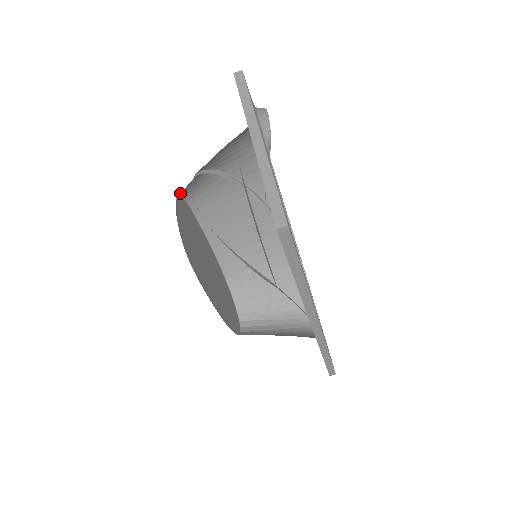
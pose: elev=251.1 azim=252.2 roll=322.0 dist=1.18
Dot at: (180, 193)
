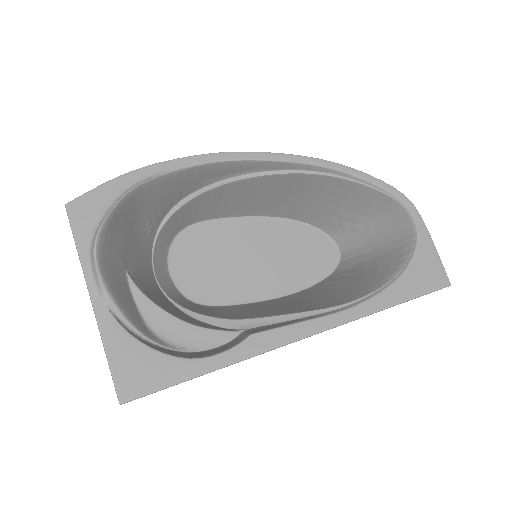
Dot at: (170, 240)
